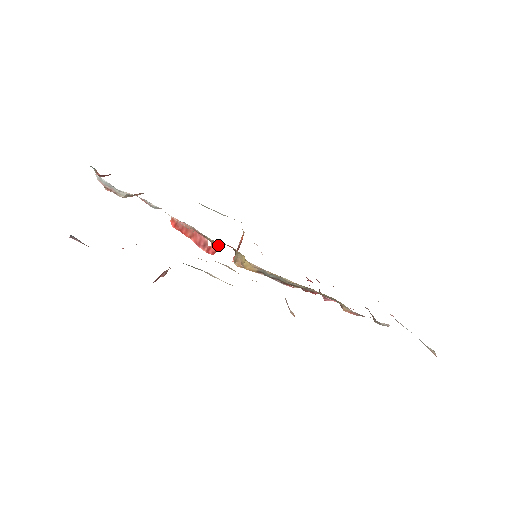
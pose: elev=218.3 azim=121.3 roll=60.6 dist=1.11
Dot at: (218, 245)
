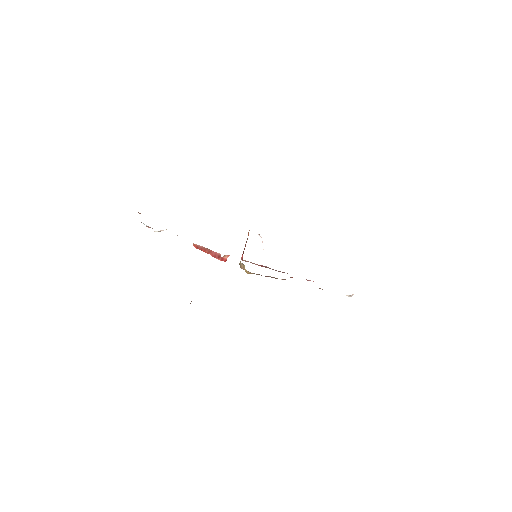
Dot at: (228, 256)
